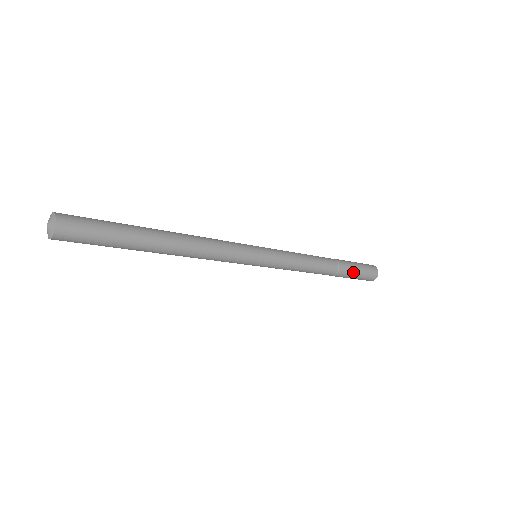
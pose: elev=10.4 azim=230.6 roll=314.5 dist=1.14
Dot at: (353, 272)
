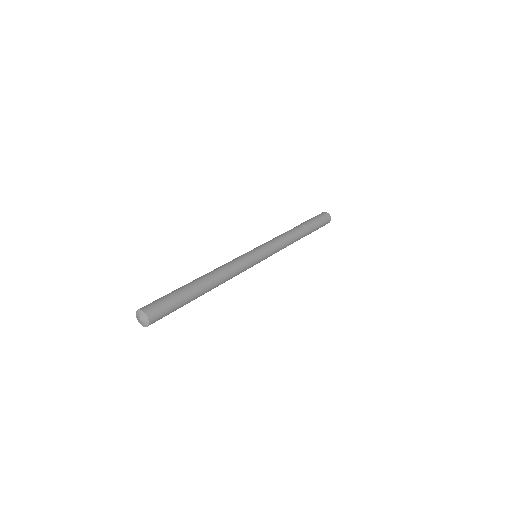
Dot at: occluded
